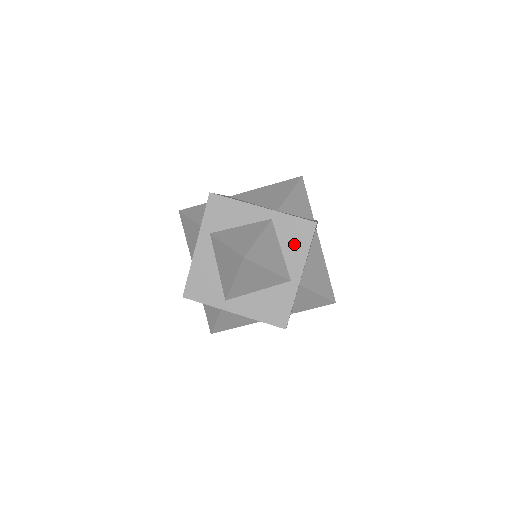
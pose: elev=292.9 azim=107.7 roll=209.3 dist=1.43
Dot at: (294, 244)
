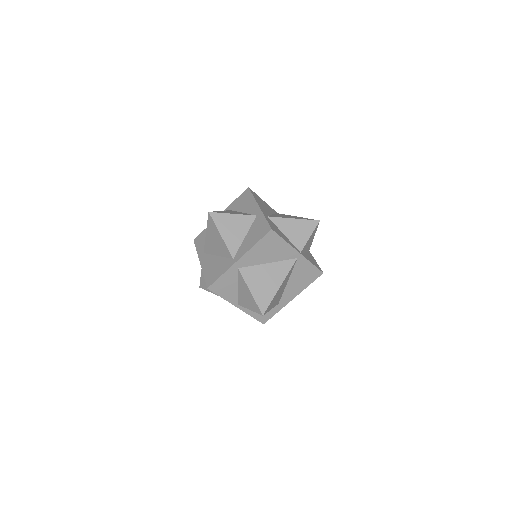
Dot at: (252, 237)
